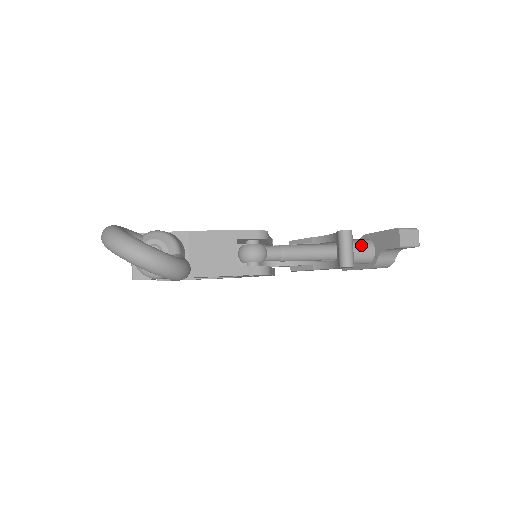
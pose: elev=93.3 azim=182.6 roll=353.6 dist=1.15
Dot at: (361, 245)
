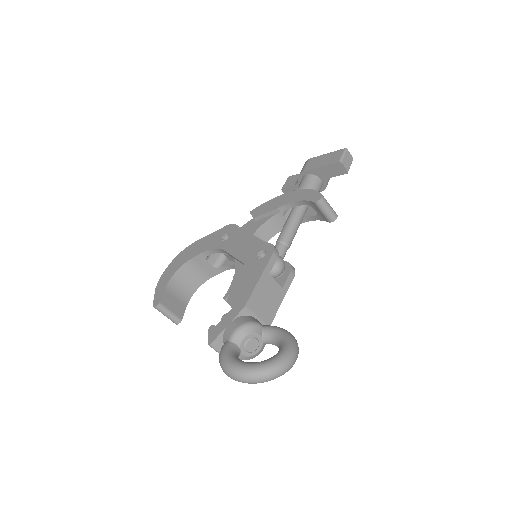
Dot at: (313, 186)
